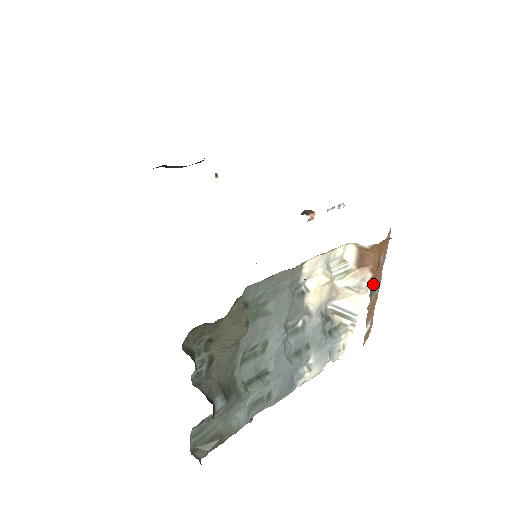
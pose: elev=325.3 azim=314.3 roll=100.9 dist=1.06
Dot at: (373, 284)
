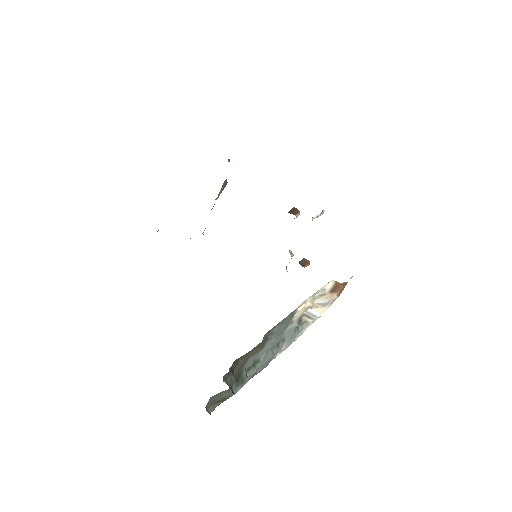
Dot at: occluded
